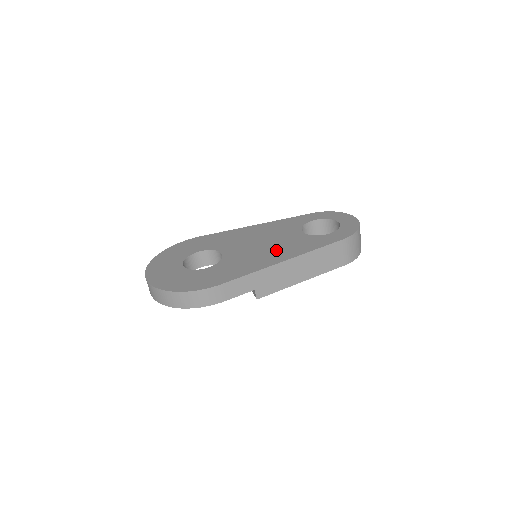
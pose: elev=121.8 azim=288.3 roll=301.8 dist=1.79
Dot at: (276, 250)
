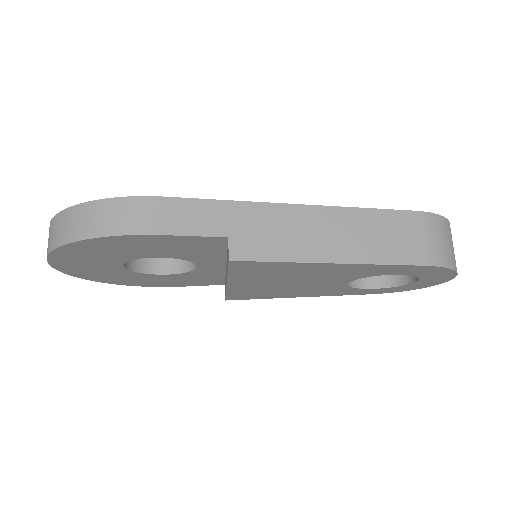
Dot at: occluded
